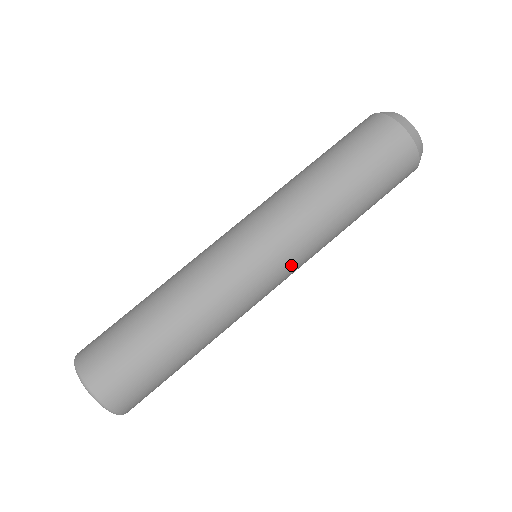
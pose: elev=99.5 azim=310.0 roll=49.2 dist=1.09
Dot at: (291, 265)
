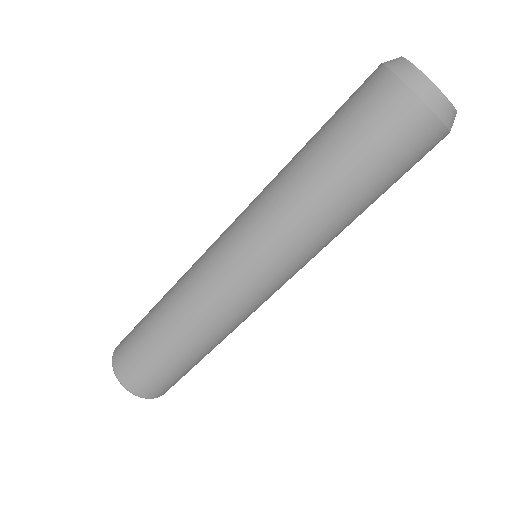
Dot at: (291, 274)
